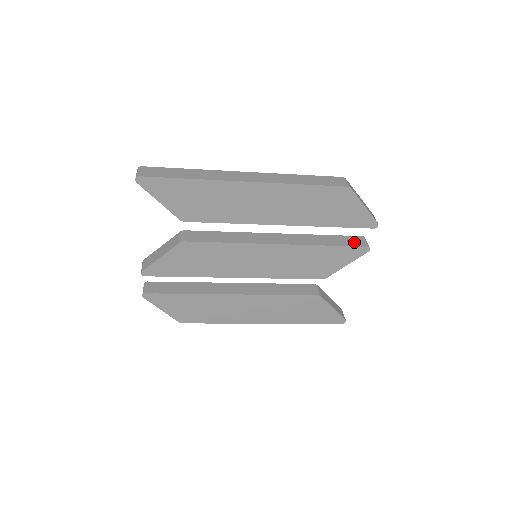
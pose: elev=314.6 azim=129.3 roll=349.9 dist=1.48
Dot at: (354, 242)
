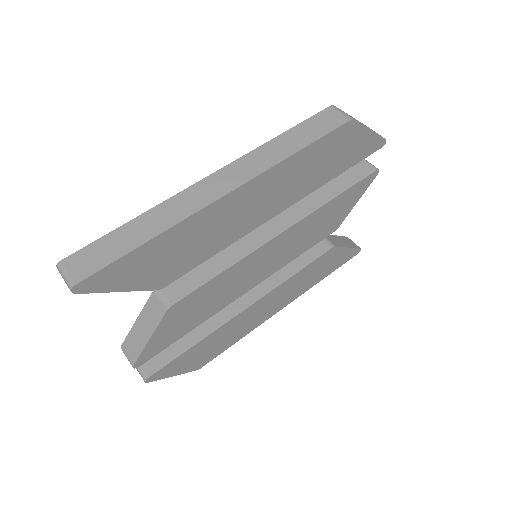
Dot at: (358, 172)
